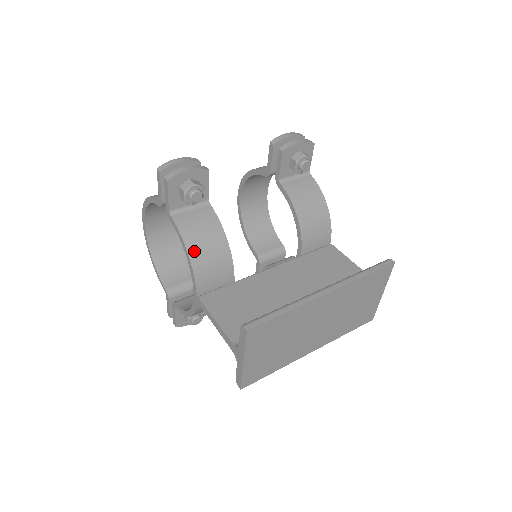
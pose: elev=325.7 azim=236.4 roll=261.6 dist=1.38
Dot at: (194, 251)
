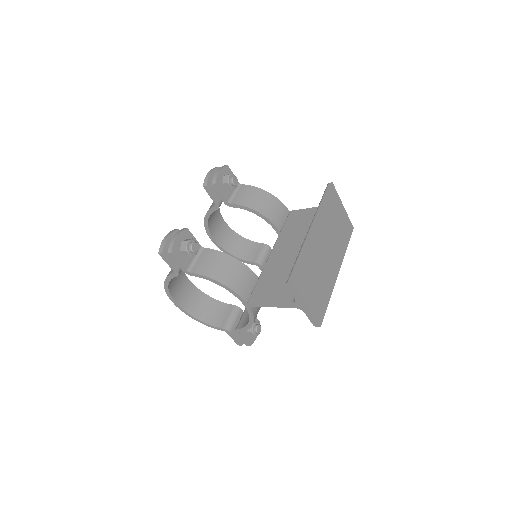
Dot at: (221, 278)
